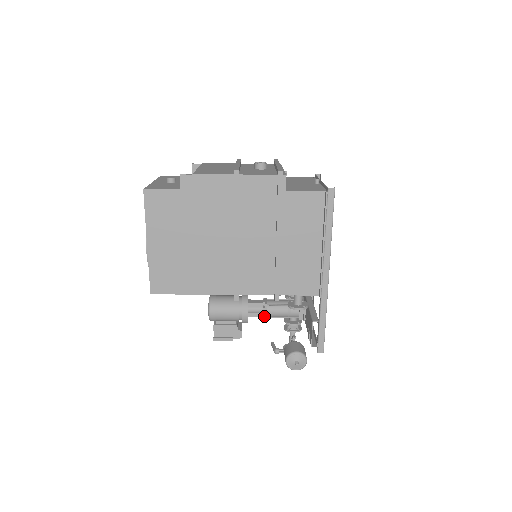
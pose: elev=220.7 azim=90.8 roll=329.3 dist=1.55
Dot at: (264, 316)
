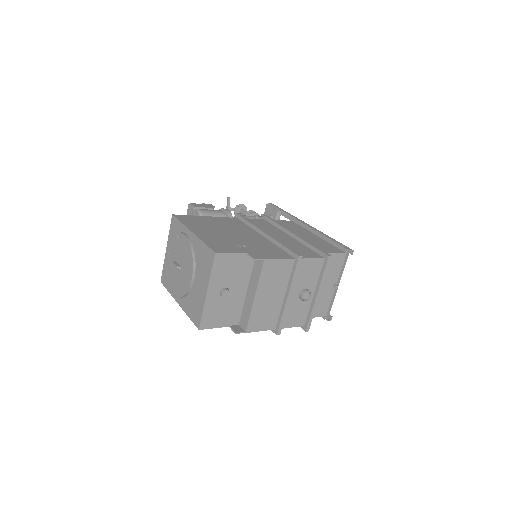
Dot at: occluded
